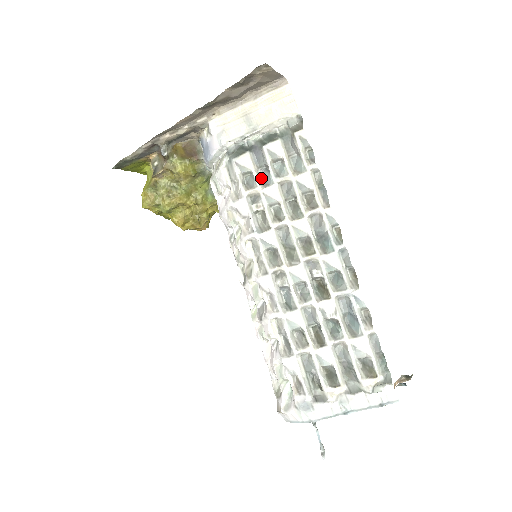
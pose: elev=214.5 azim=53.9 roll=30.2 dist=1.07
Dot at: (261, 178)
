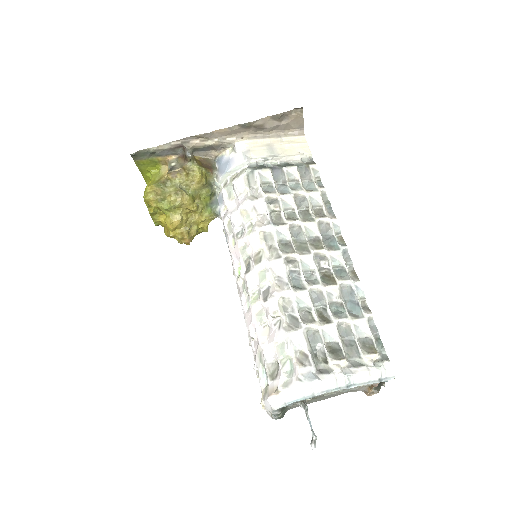
Dot at: (277, 190)
